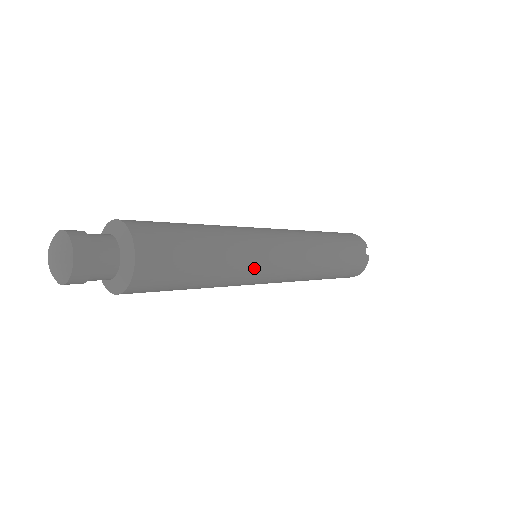
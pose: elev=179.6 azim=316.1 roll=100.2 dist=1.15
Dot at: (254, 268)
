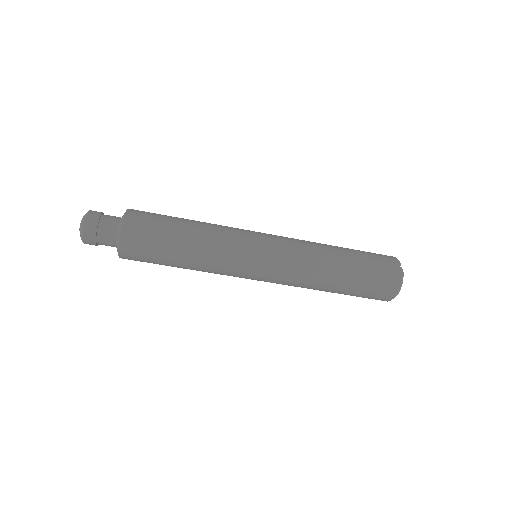
Dot at: (235, 247)
